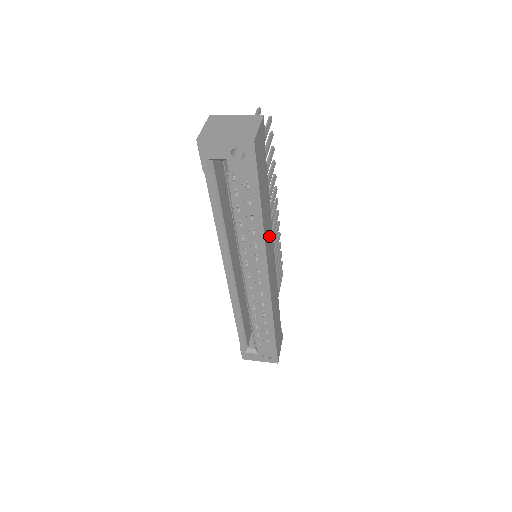
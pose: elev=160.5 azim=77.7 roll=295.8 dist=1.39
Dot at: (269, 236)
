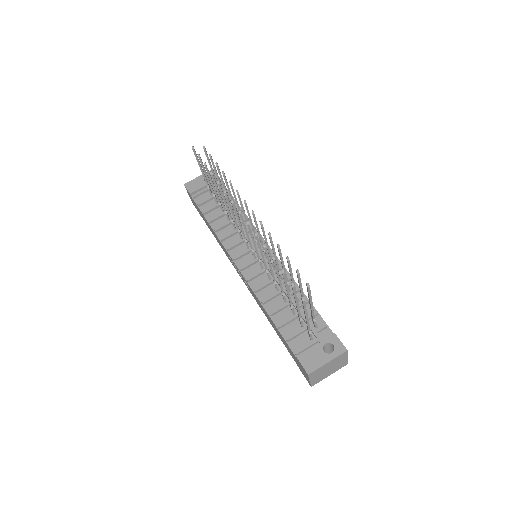
Dot at: occluded
